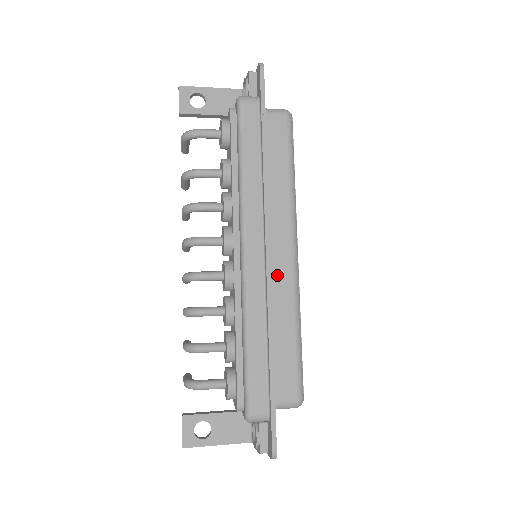
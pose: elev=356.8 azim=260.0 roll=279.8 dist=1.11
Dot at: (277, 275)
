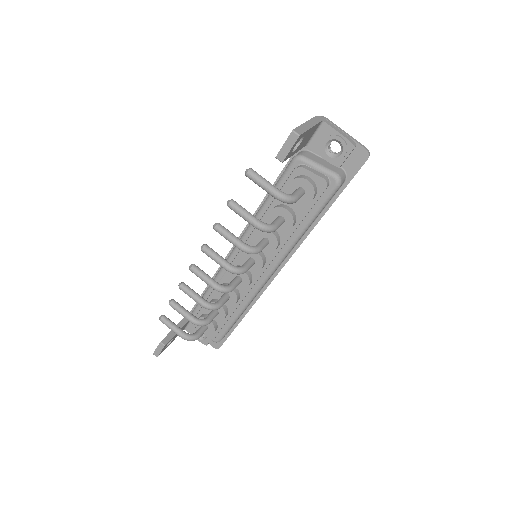
Dot at: occluded
